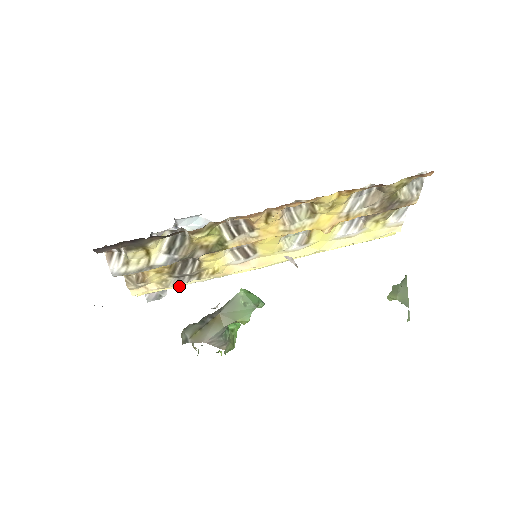
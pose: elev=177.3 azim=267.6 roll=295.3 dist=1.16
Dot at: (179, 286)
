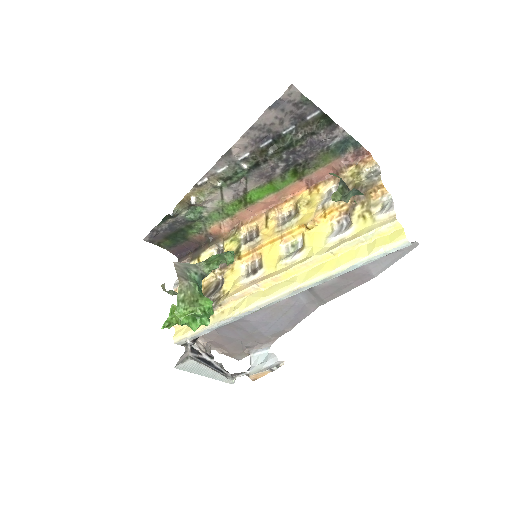
Dot at: (203, 329)
